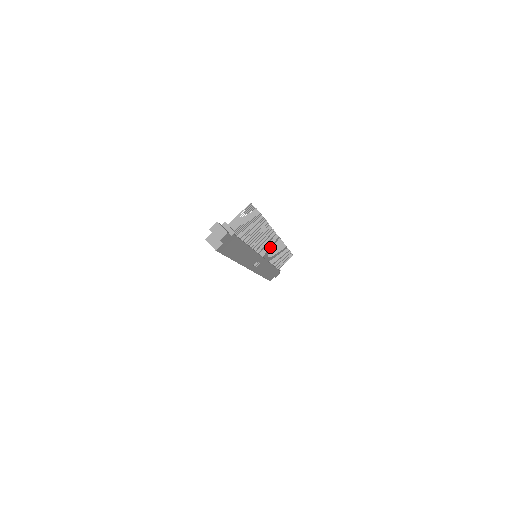
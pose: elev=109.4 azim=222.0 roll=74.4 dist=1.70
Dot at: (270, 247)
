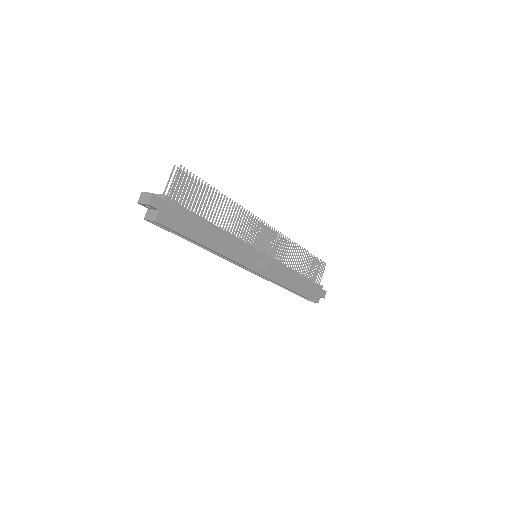
Dot at: occluded
